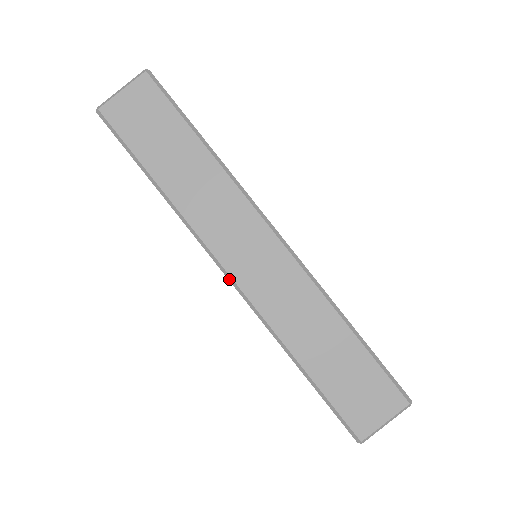
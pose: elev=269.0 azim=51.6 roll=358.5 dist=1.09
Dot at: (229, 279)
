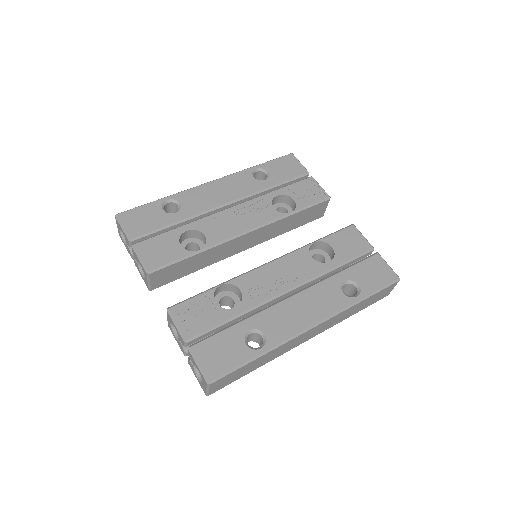
Dot at: (307, 339)
